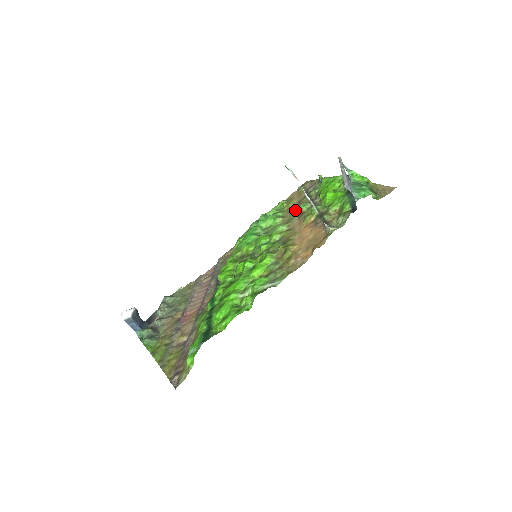
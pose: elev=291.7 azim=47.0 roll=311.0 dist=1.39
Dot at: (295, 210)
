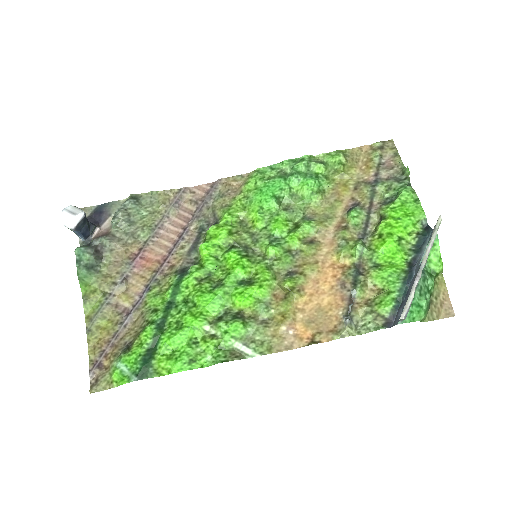
Dot at: (344, 199)
